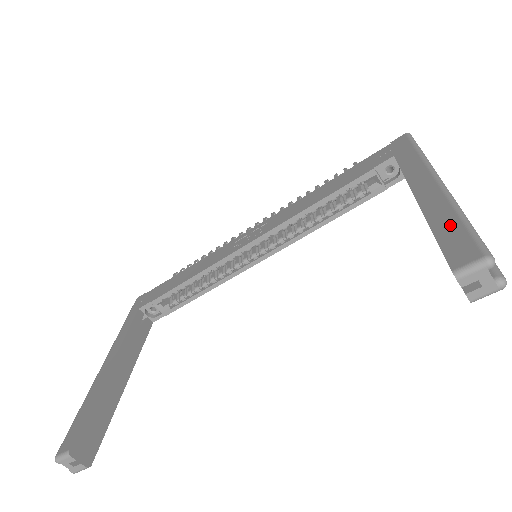
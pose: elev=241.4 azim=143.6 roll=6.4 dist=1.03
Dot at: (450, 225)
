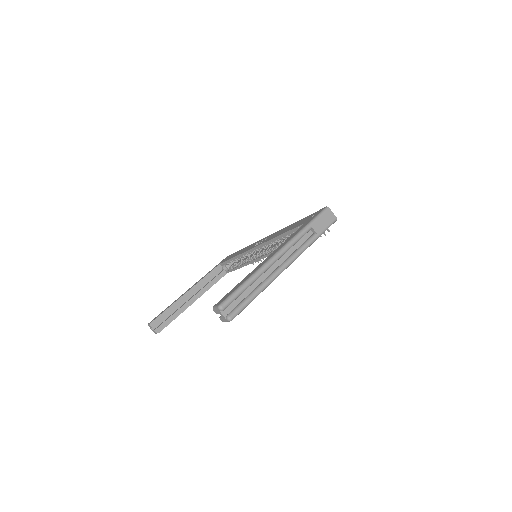
Dot at: (240, 284)
